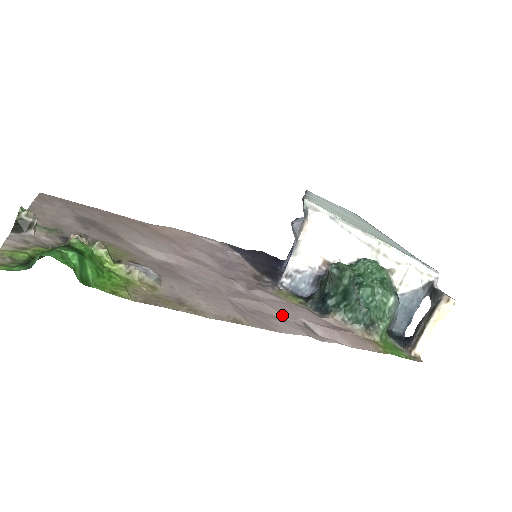
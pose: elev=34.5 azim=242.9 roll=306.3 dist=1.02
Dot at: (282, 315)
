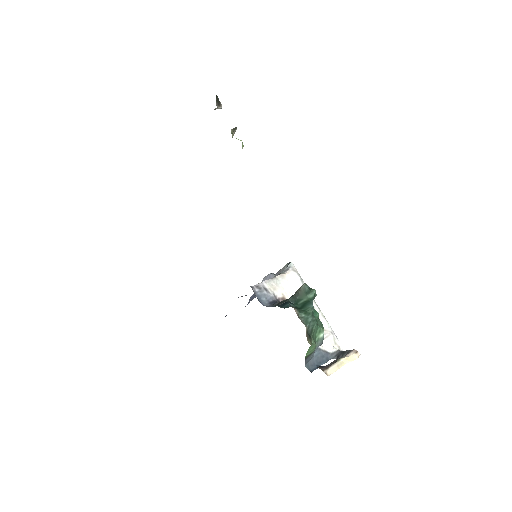
Dot at: occluded
